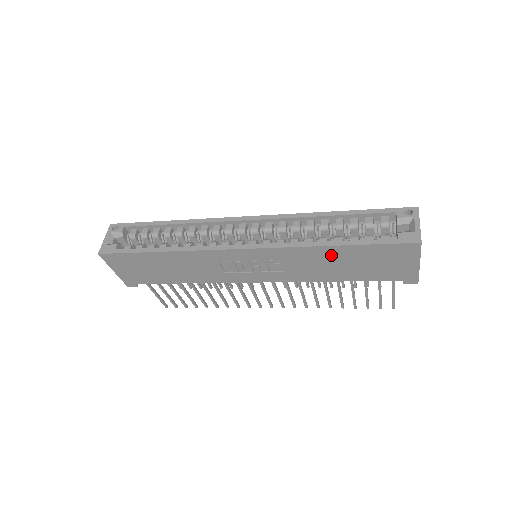
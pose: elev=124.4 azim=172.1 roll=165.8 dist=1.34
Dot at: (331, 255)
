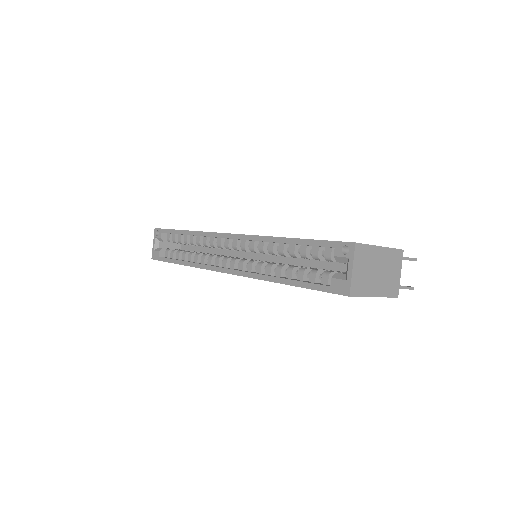
Dot at: occluded
